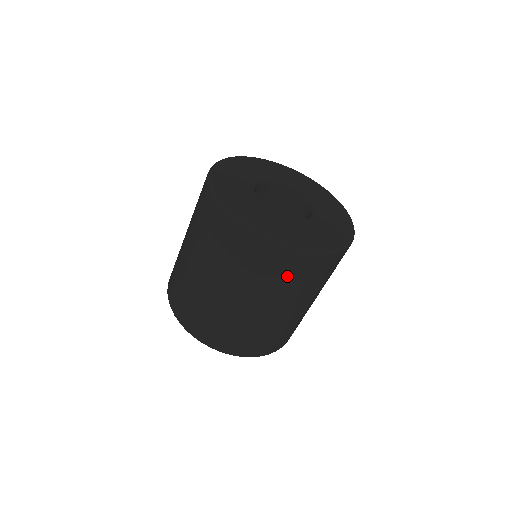
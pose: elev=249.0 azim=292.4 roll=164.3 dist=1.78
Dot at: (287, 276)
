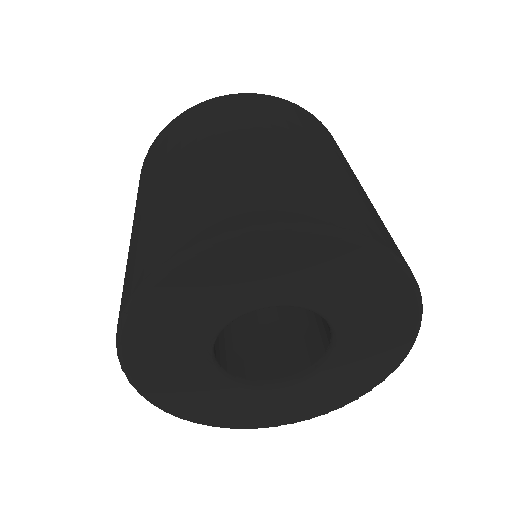
Dot at: occluded
